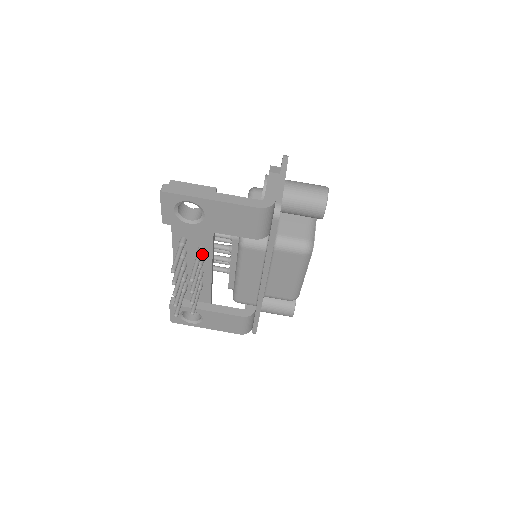
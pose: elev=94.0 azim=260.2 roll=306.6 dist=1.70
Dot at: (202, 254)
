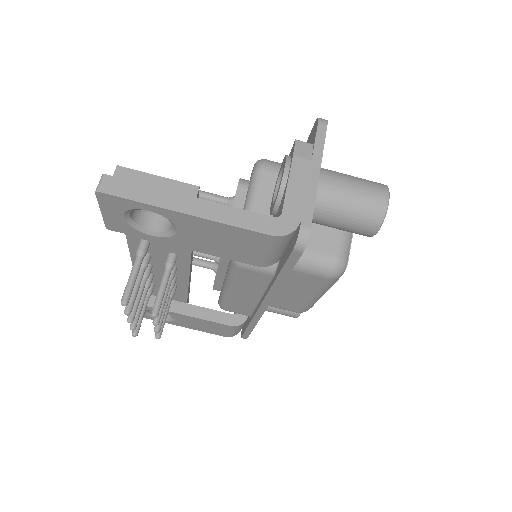
Dot at: occluded
